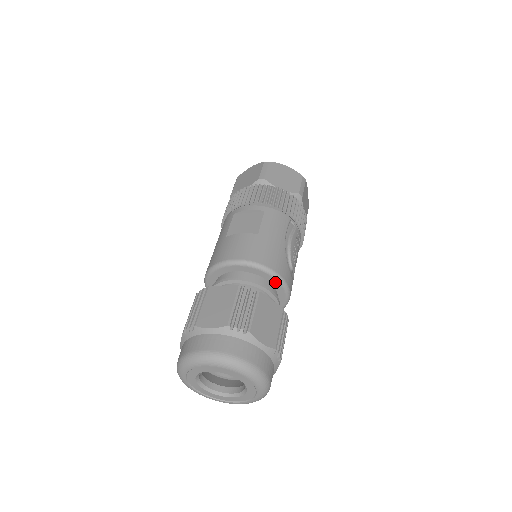
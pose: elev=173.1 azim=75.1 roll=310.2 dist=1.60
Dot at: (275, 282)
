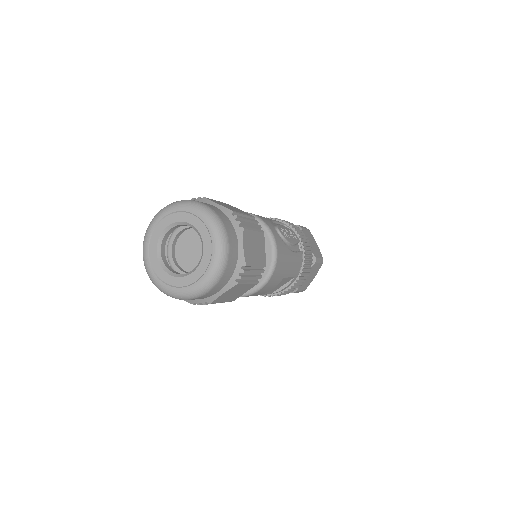
Dot at: occluded
